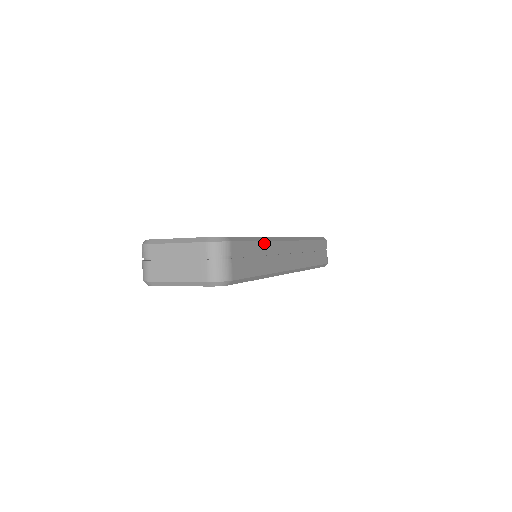
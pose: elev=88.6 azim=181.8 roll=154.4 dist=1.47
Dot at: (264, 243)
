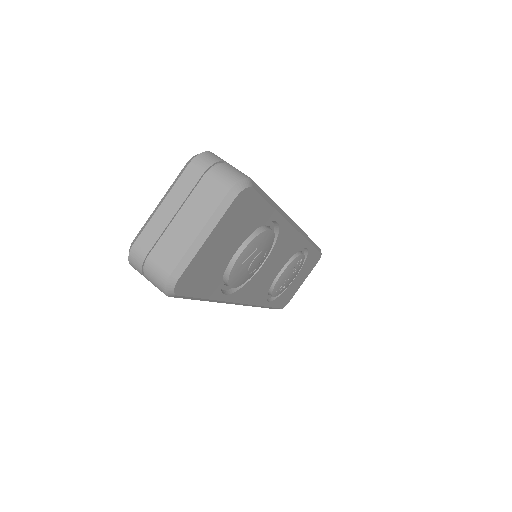
Dot at: occluded
